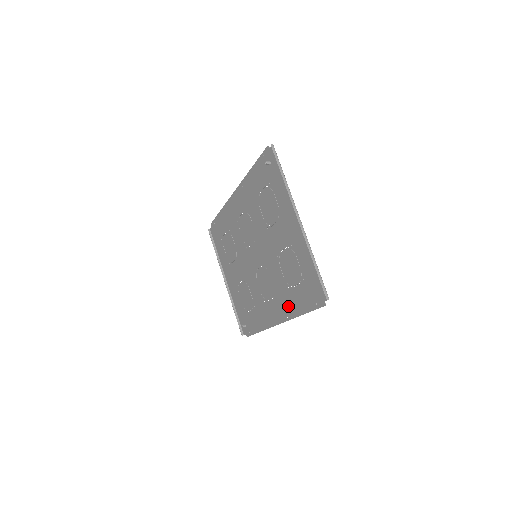
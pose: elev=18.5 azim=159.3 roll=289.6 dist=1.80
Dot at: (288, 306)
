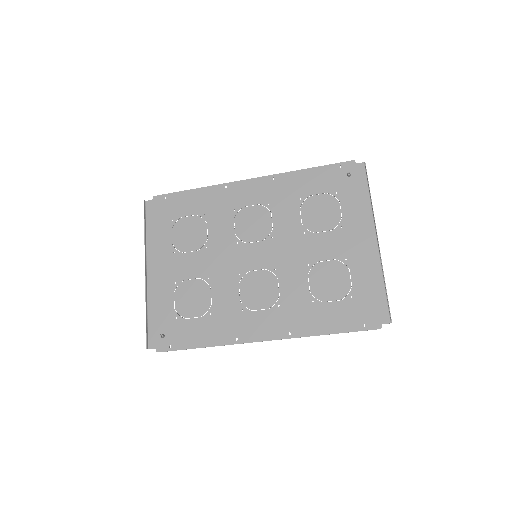
Dot at: (301, 321)
